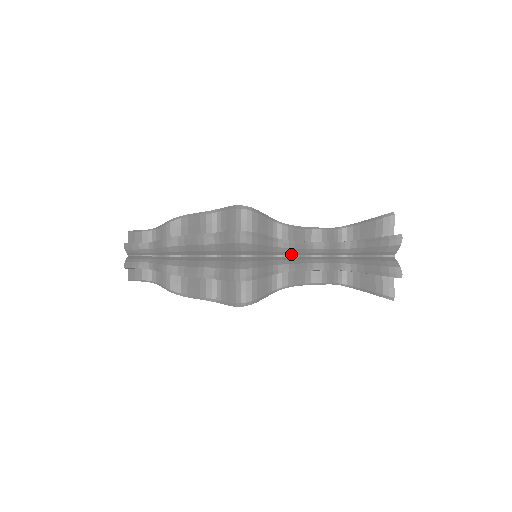
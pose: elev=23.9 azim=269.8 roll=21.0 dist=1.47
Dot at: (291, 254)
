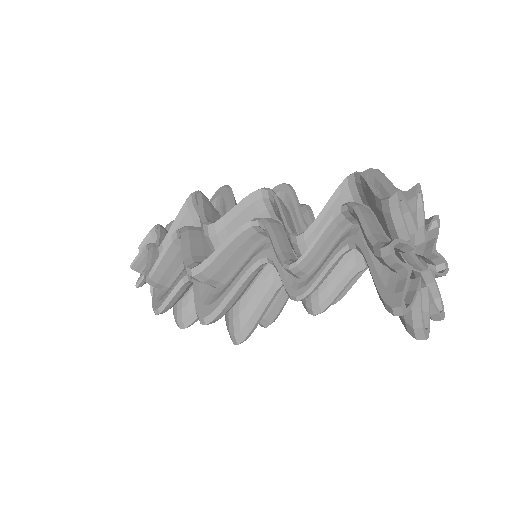
Dot at: occluded
